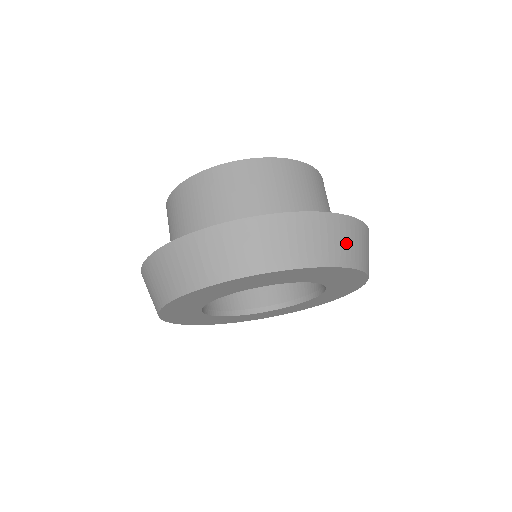
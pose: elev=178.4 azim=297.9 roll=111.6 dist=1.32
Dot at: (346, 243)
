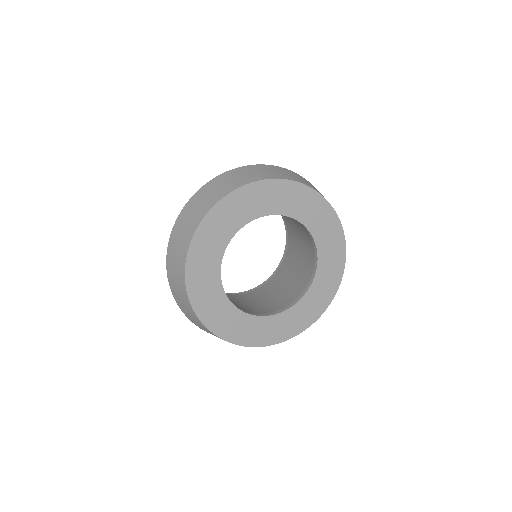
Dot at: occluded
